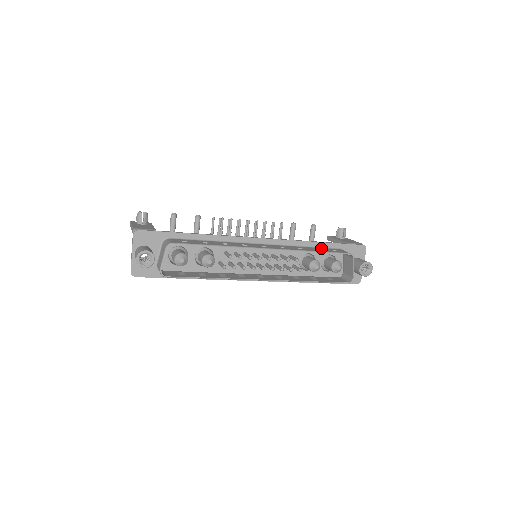
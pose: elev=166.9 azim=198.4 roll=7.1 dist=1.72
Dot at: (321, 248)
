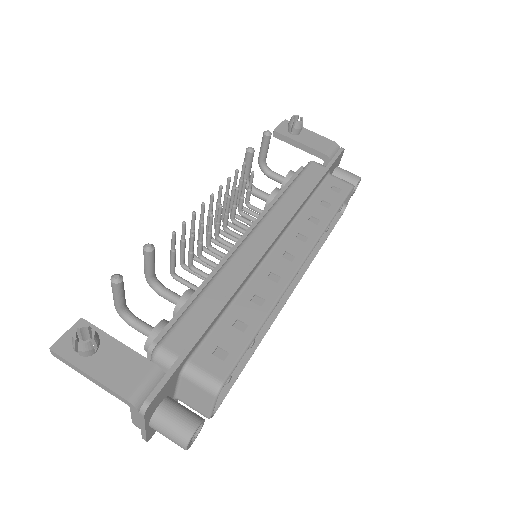
Dot at: (319, 193)
